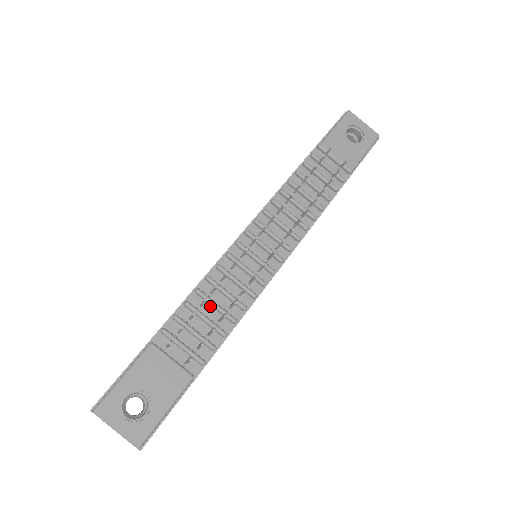
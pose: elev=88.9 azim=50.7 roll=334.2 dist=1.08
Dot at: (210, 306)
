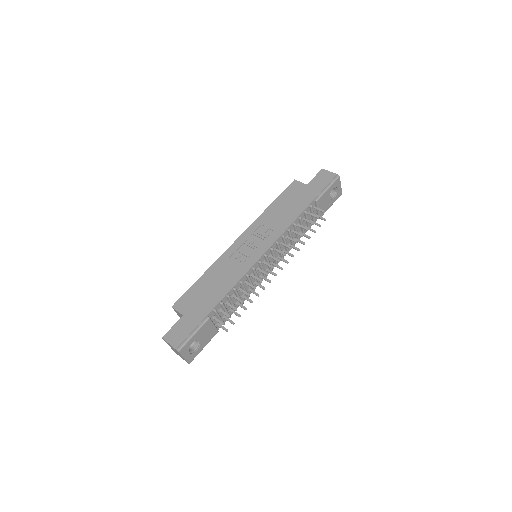
Dot at: (236, 296)
